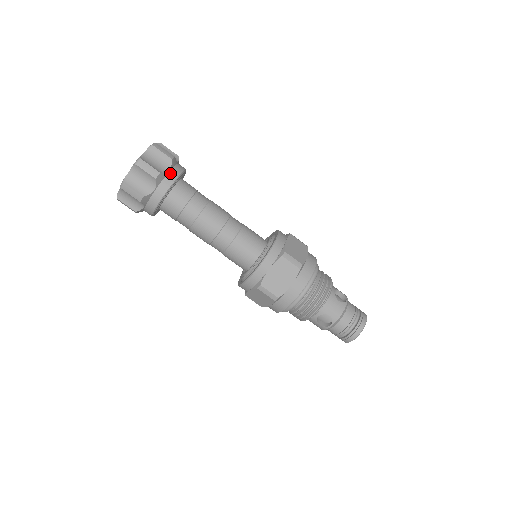
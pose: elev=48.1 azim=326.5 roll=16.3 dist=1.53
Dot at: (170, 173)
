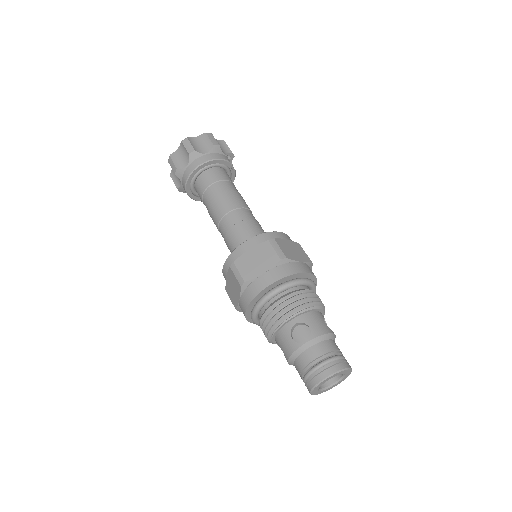
Dot at: (188, 167)
